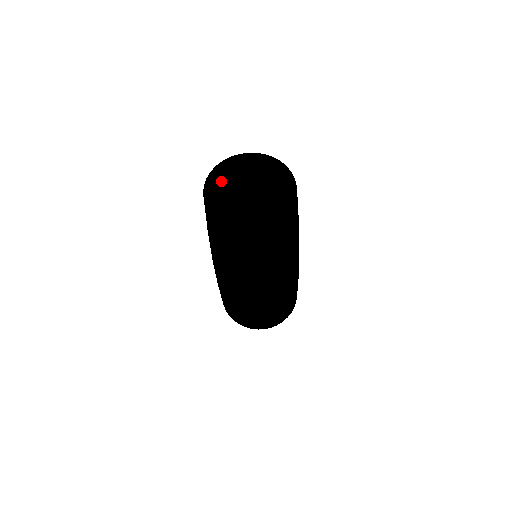
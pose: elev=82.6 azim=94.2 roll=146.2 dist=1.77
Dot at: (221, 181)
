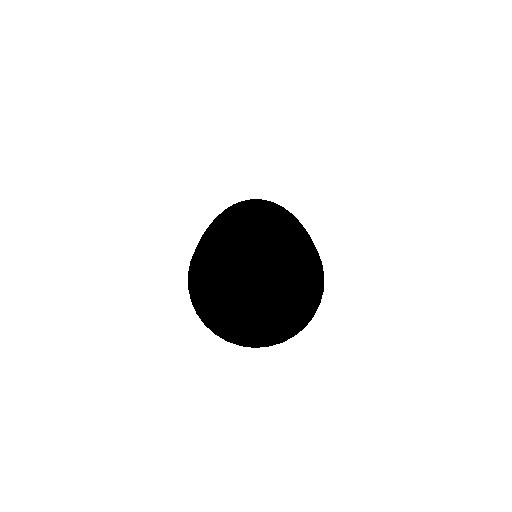
Dot at: (213, 266)
